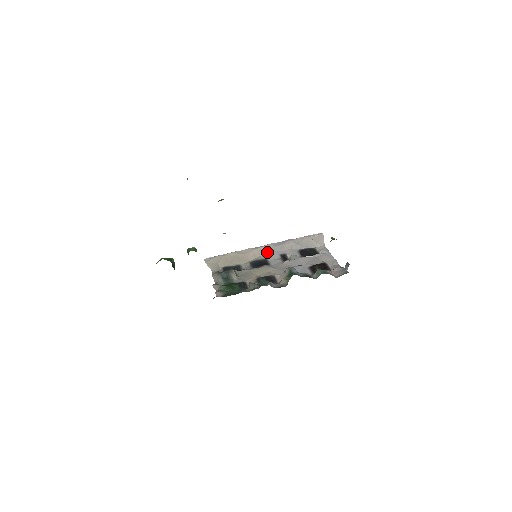
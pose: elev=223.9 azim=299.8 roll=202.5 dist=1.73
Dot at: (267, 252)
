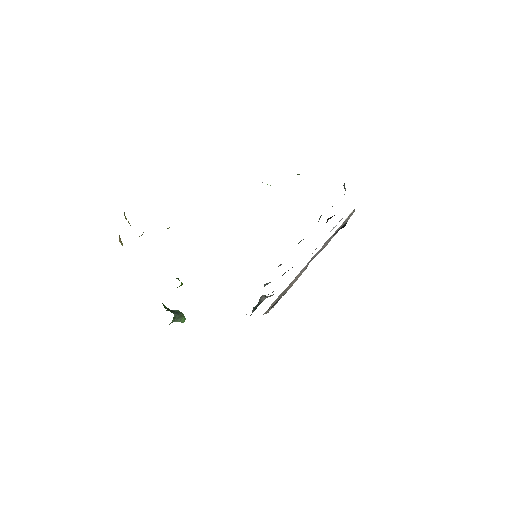
Dot at: (307, 266)
